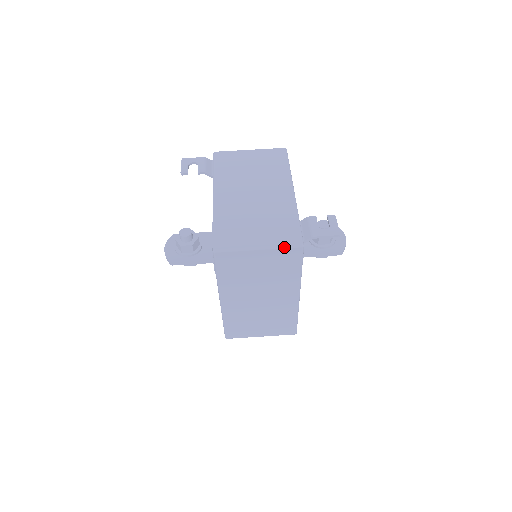
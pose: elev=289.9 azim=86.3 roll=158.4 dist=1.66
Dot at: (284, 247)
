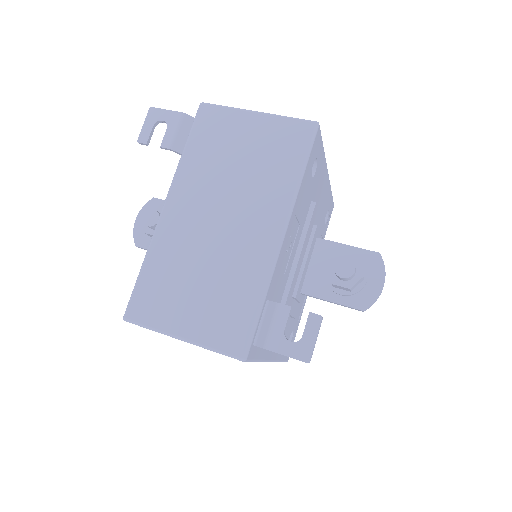
Dot at: (216, 351)
